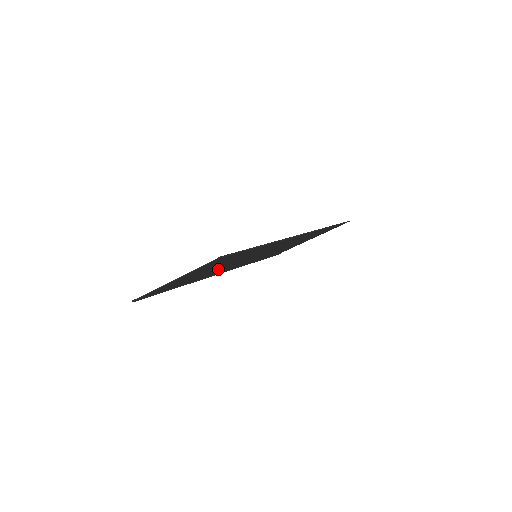
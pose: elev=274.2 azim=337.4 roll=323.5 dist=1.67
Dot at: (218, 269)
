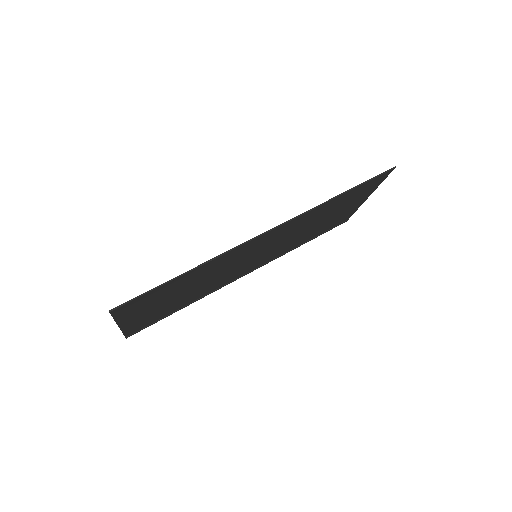
Dot at: (205, 286)
